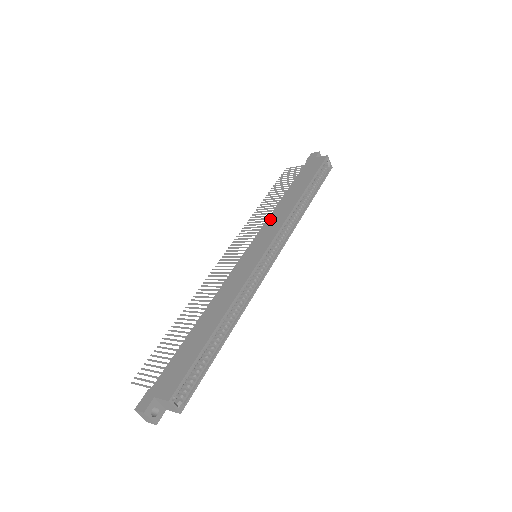
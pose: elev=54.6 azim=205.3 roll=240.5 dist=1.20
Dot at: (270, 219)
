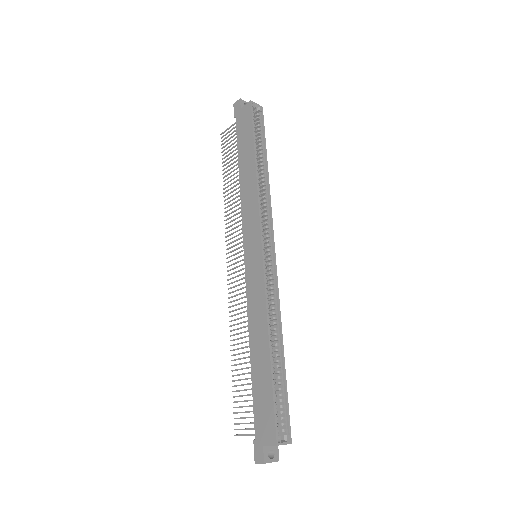
Dot at: (244, 210)
